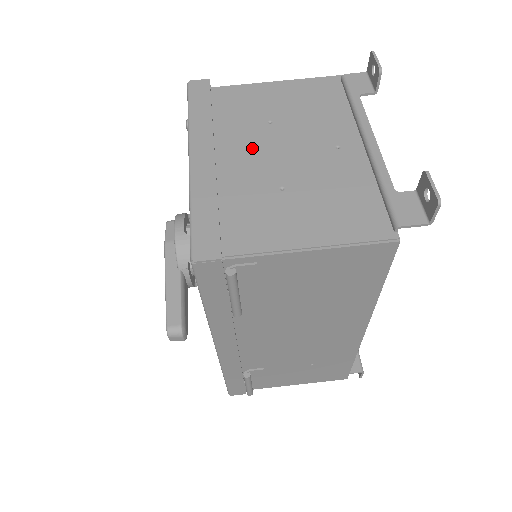
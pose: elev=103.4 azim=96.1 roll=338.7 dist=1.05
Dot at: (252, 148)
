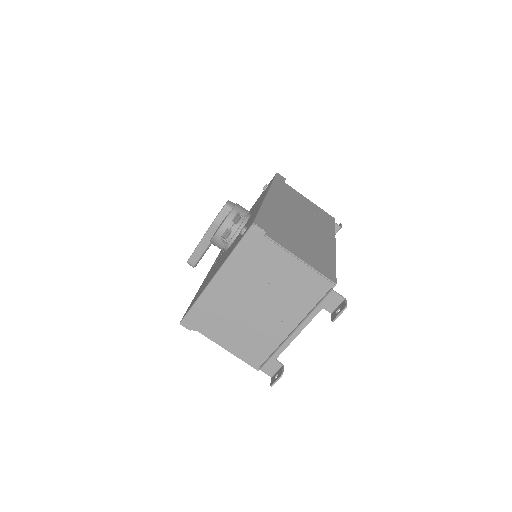
Dot at: (247, 292)
